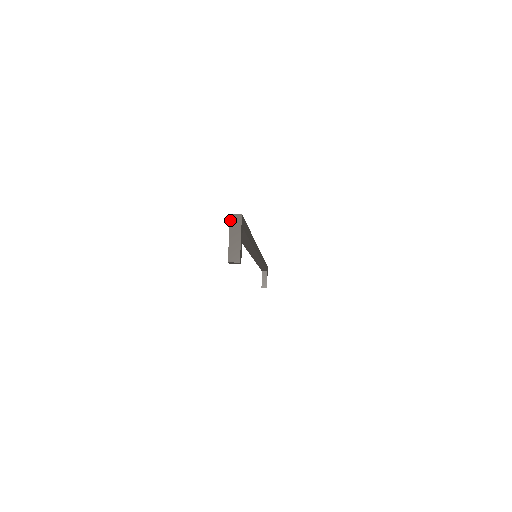
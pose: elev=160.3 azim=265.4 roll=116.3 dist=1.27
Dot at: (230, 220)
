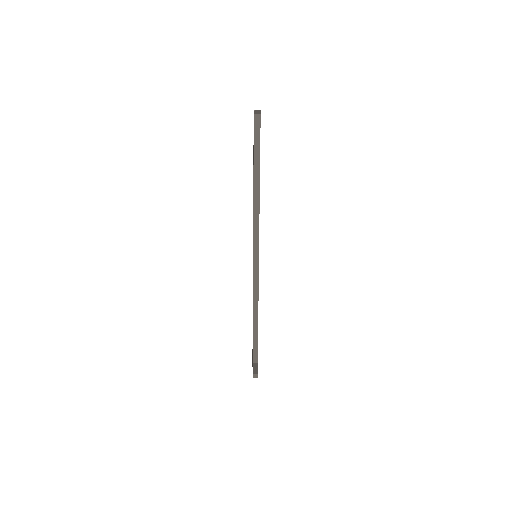
Dot at: (254, 110)
